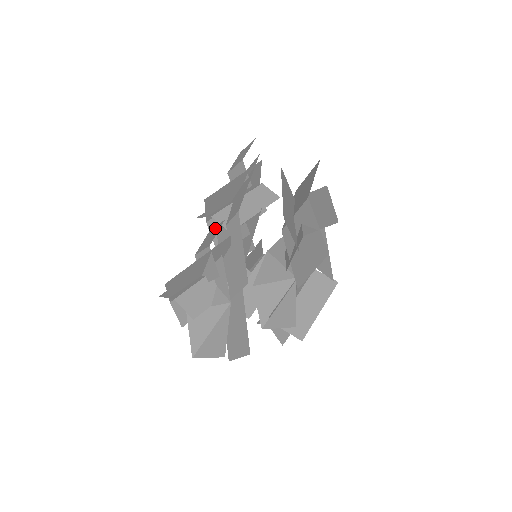
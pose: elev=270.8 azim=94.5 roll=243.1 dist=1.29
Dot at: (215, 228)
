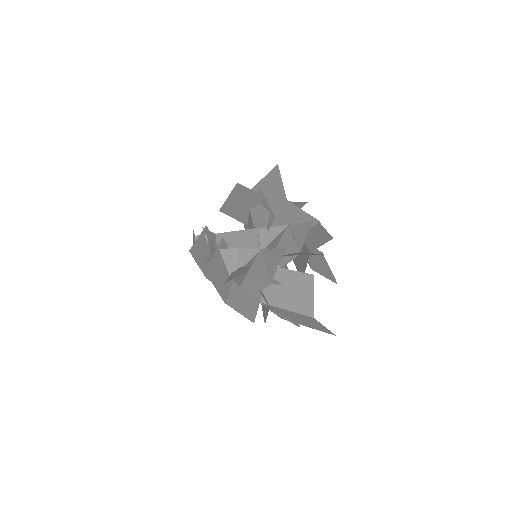
Dot at: (211, 256)
